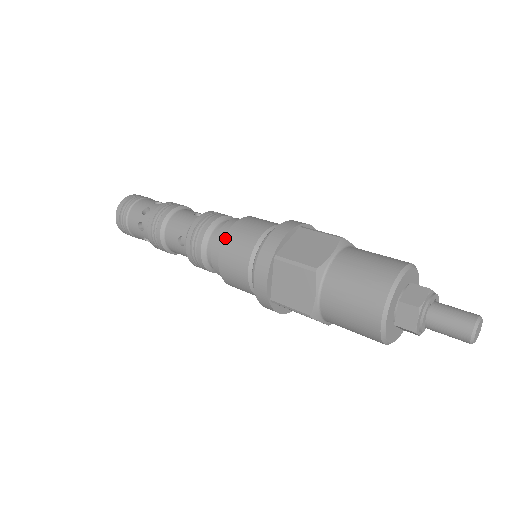
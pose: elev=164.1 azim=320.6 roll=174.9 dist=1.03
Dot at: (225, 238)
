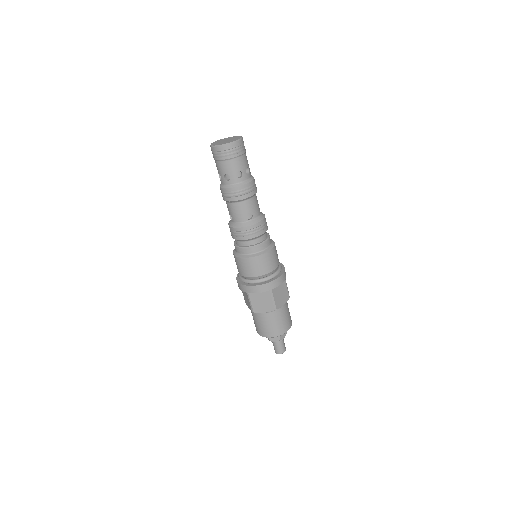
Dot at: (241, 259)
